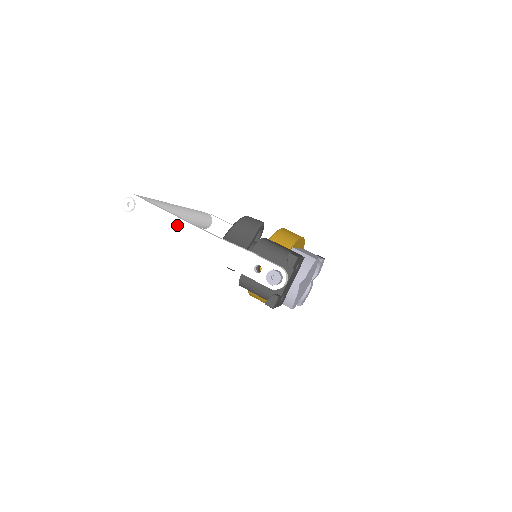
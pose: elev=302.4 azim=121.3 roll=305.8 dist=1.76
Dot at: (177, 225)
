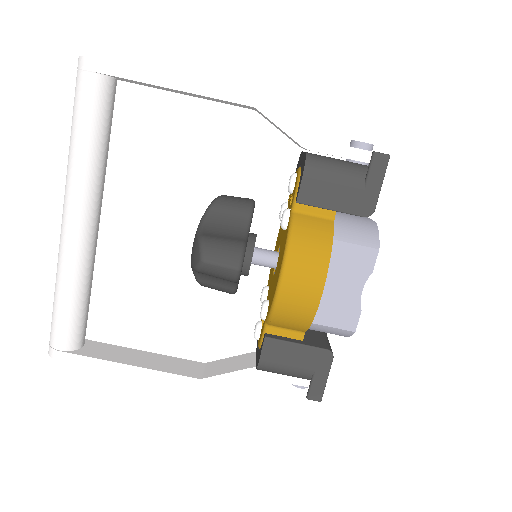
Dot at: occluded
